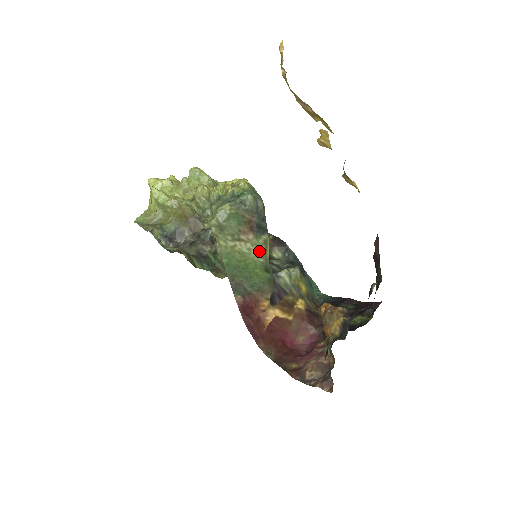
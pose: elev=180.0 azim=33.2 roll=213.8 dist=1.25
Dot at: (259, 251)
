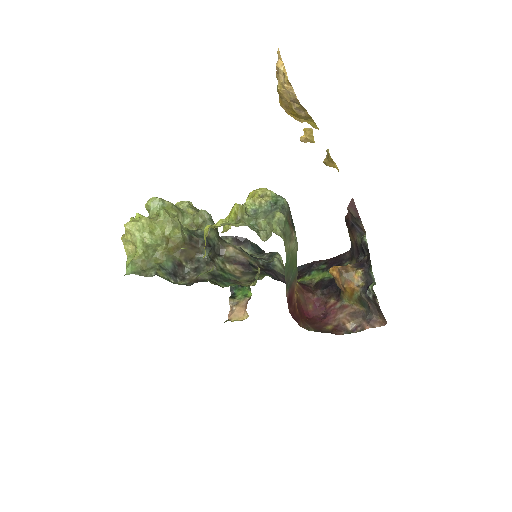
Dot at: (296, 245)
